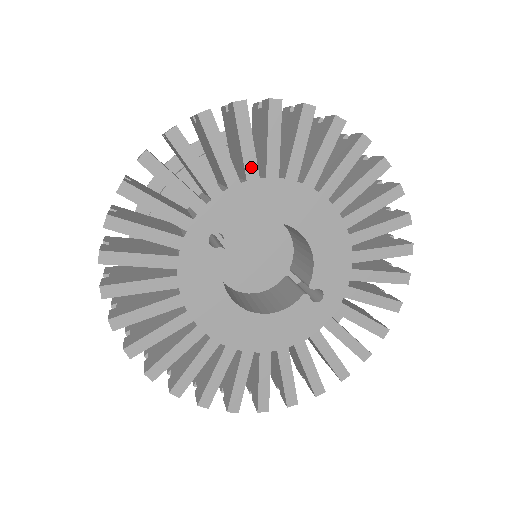
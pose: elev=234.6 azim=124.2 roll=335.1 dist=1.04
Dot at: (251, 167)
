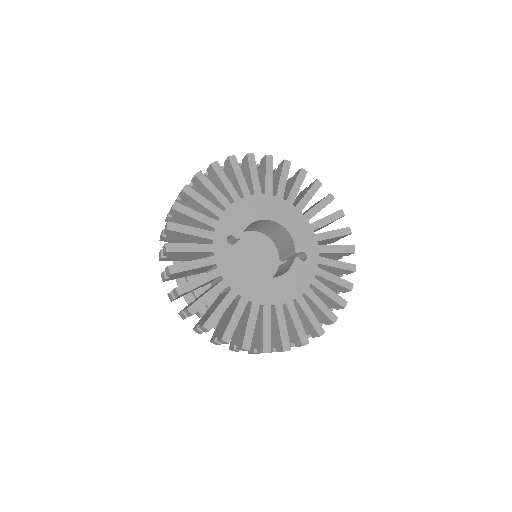
Dot at: (234, 194)
